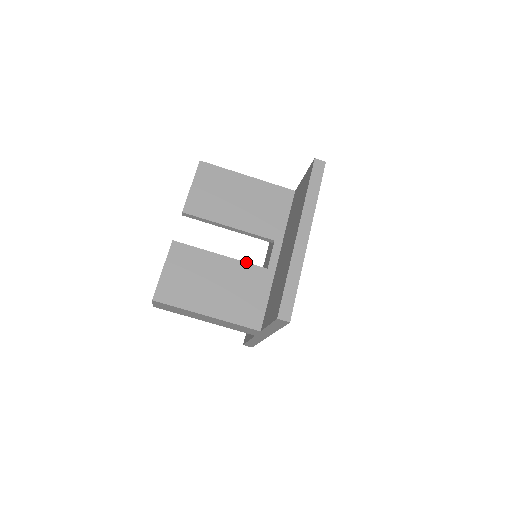
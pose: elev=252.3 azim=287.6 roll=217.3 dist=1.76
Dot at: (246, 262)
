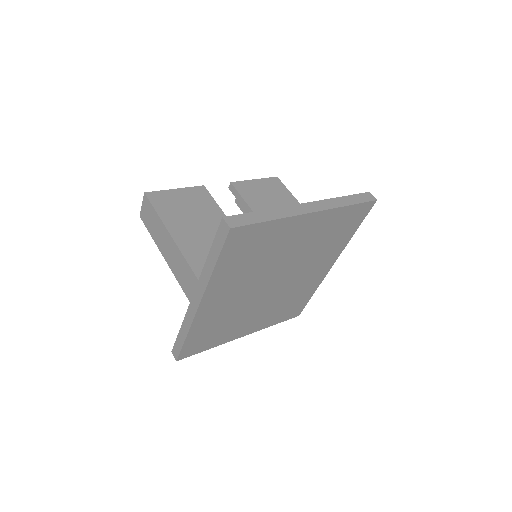
Dot at: occluded
